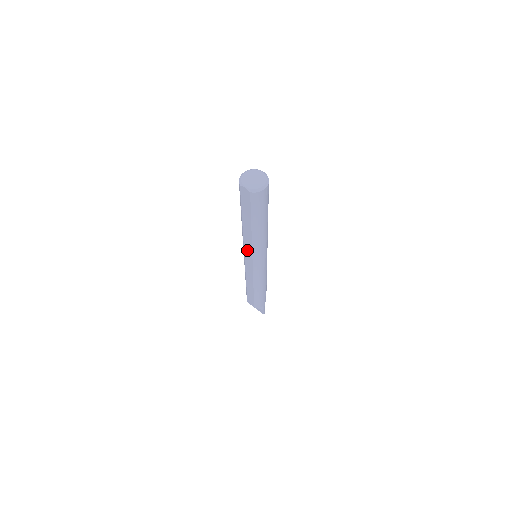
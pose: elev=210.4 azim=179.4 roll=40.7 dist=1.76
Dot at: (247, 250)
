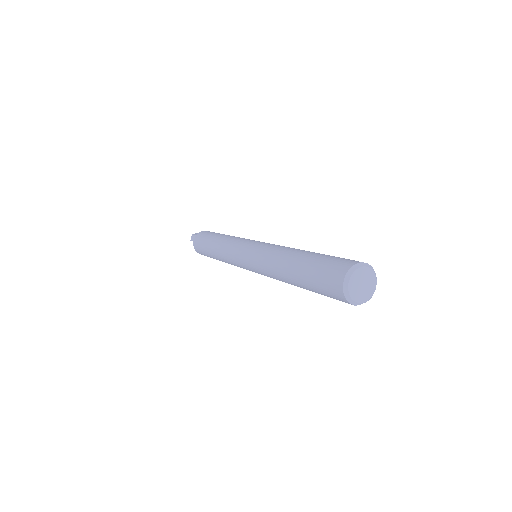
Dot at: occluded
